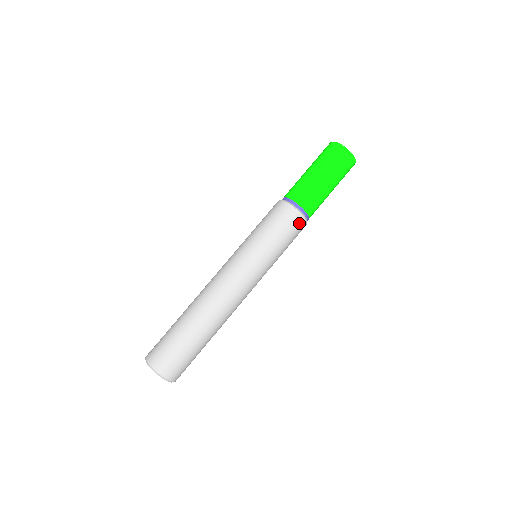
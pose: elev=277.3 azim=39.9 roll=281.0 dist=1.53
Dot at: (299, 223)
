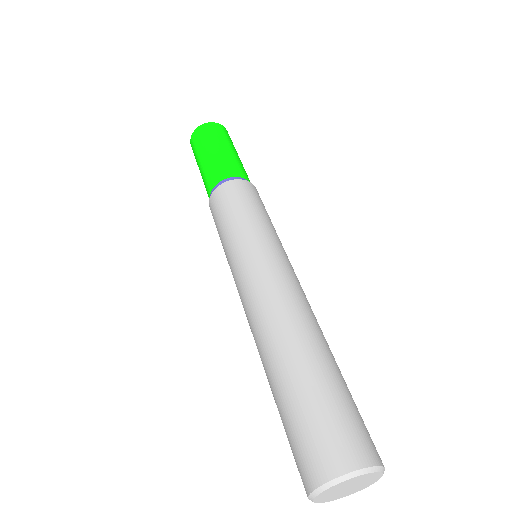
Dot at: (258, 195)
